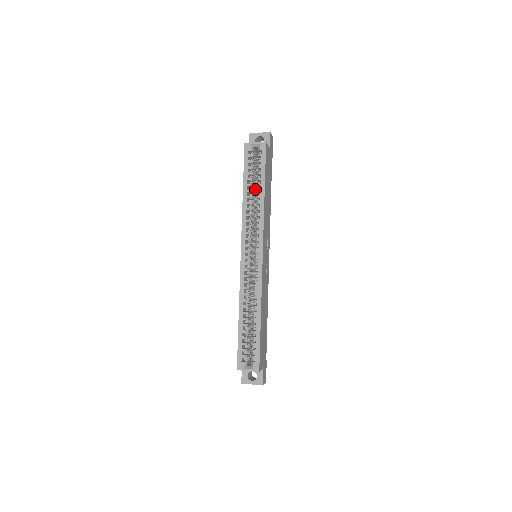
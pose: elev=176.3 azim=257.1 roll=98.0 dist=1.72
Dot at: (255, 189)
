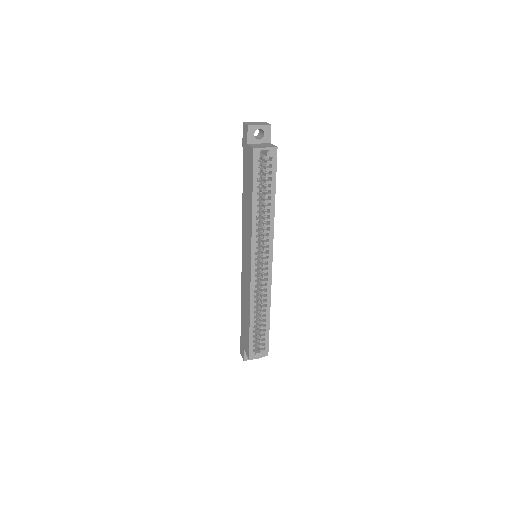
Dot at: occluded
